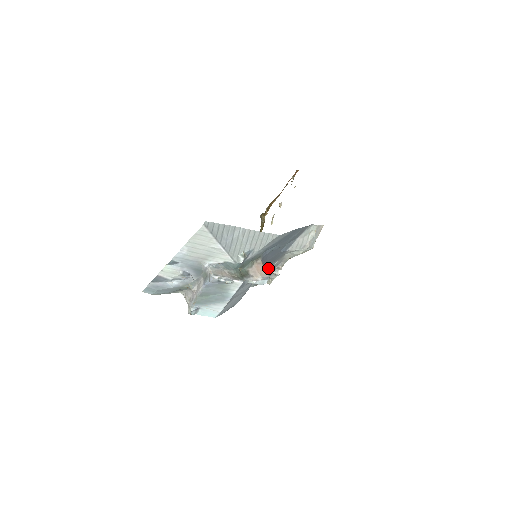
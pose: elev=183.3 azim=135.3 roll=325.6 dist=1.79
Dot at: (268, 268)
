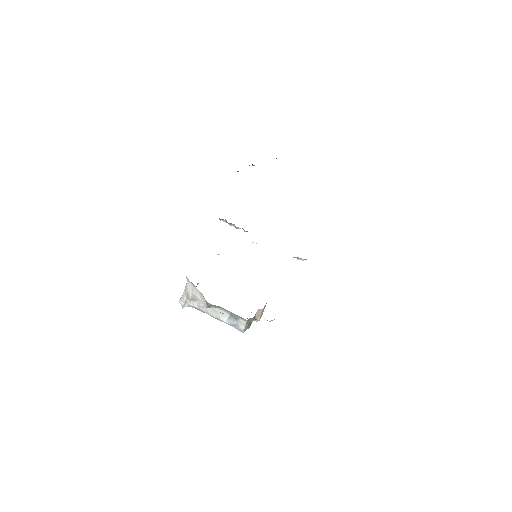
Dot at: occluded
